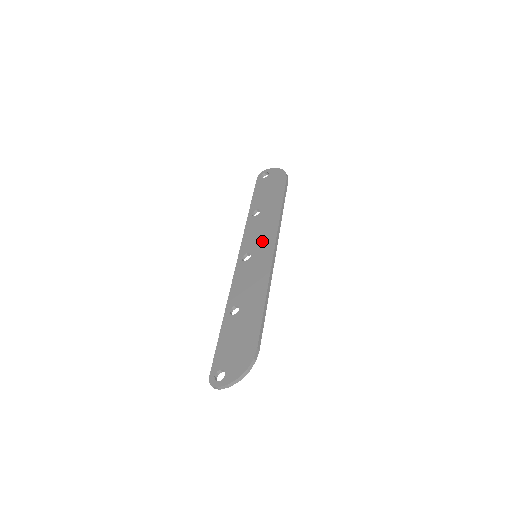
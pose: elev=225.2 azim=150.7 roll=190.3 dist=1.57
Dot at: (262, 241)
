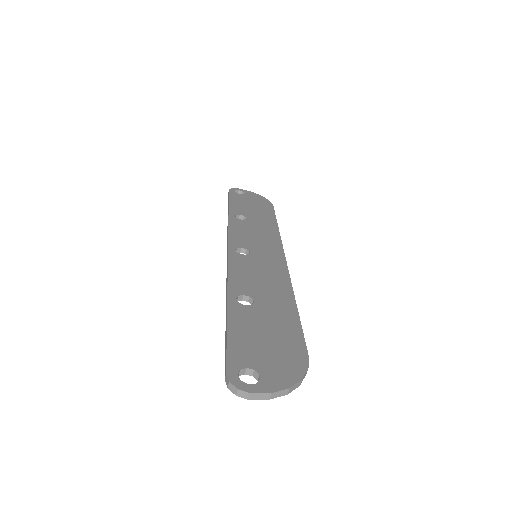
Dot at: (263, 244)
